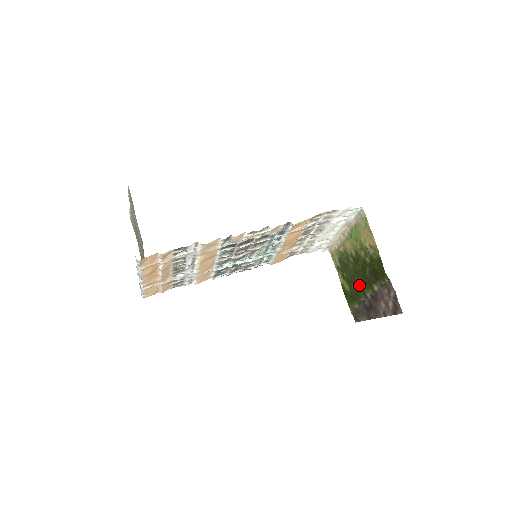
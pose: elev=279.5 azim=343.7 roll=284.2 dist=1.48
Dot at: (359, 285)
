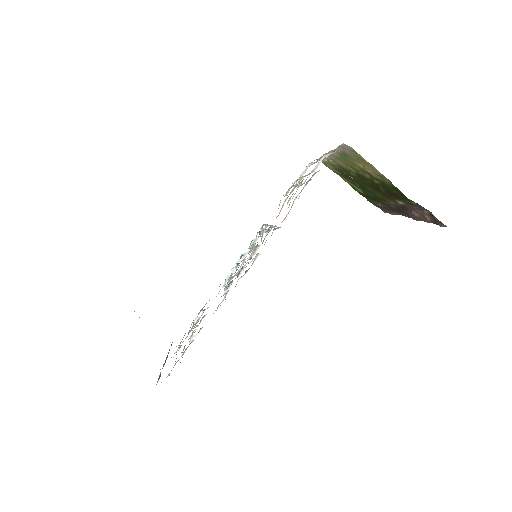
Dot at: (376, 195)
